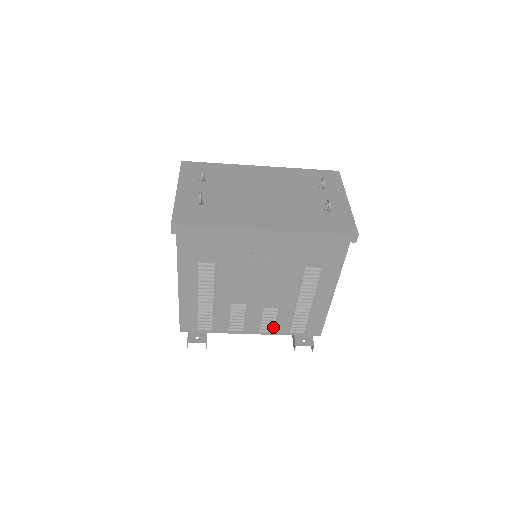
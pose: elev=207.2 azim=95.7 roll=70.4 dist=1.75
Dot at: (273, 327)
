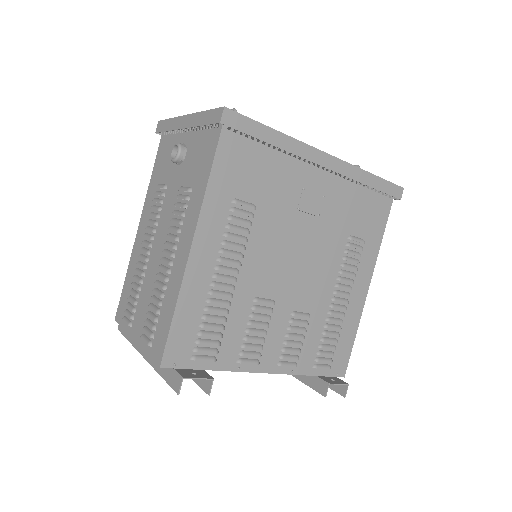
Dot at: (296, 355)
